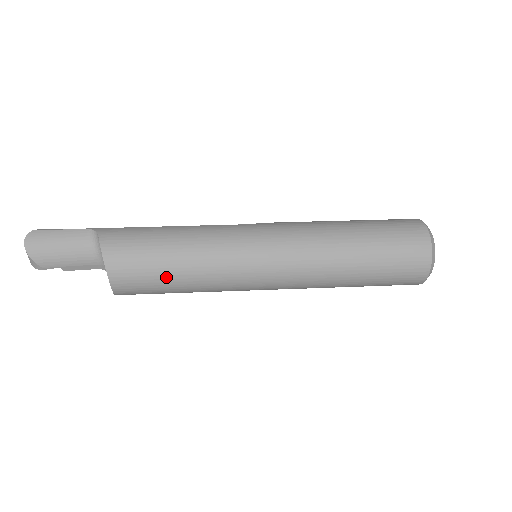
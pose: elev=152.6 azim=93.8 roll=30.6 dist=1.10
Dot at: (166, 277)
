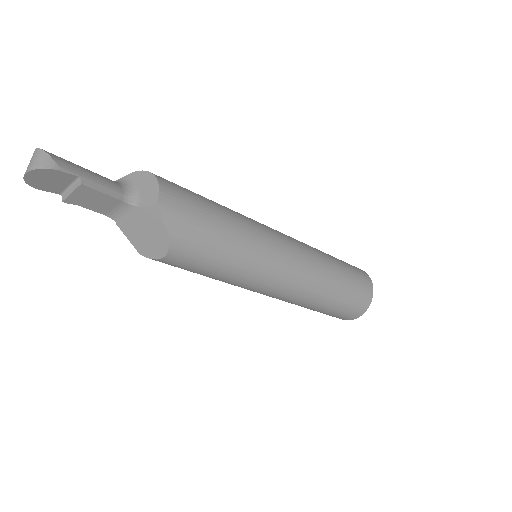
Dot at: (208, 203)
